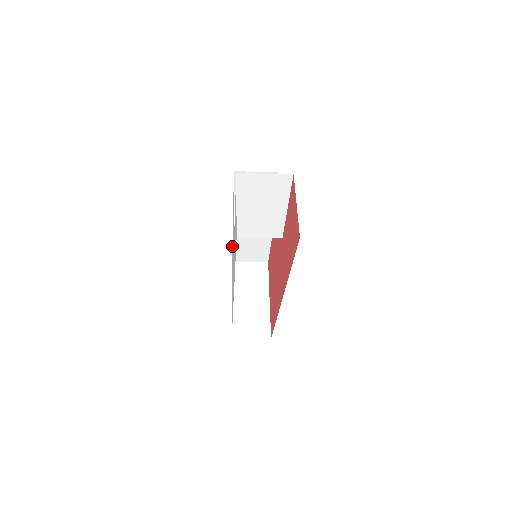
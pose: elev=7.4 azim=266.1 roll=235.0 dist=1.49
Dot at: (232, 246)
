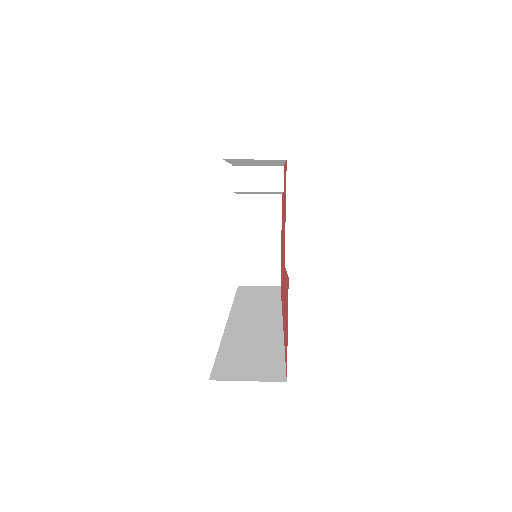
Dot at: occluded
